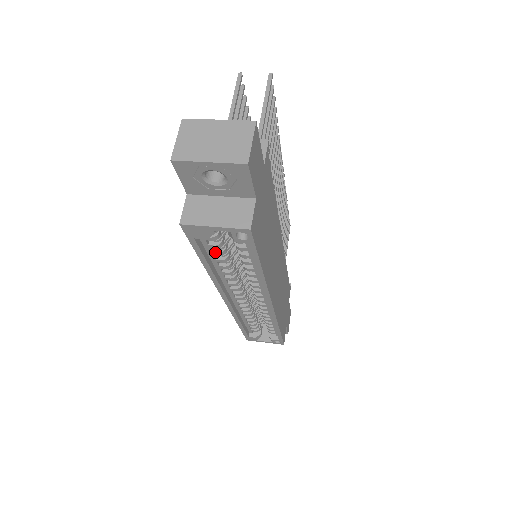
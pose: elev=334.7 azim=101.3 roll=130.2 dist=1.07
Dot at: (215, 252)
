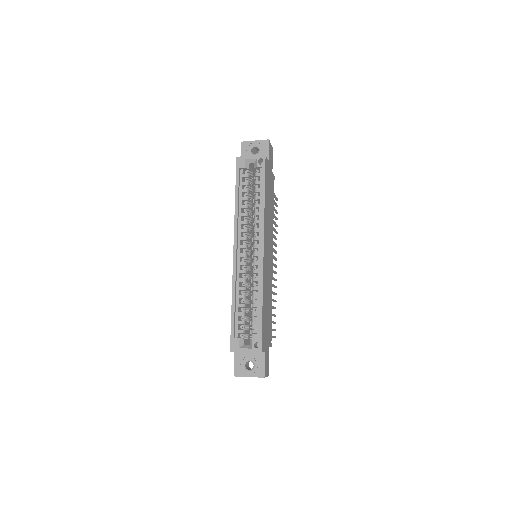
Dot at: (243, 189)
